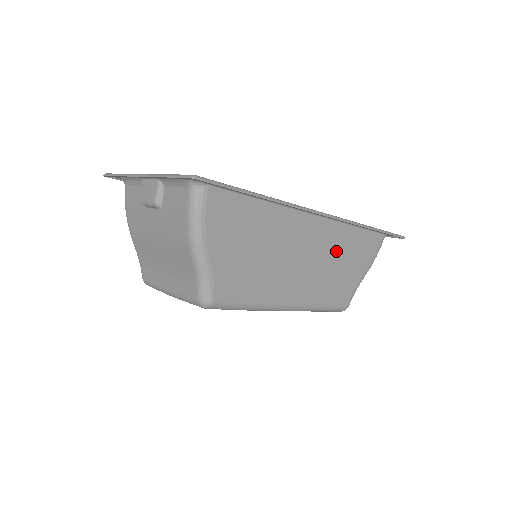
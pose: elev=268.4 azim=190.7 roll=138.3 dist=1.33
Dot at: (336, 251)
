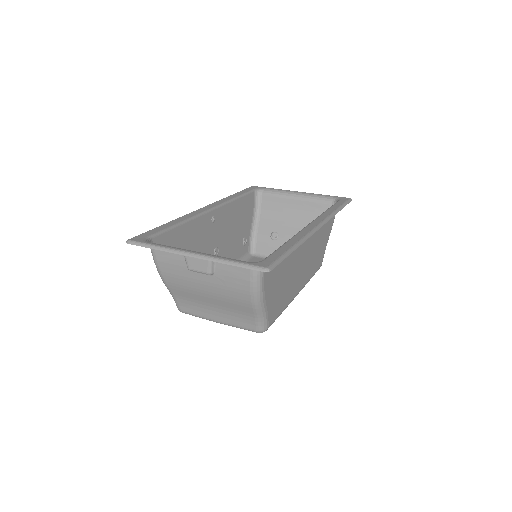
Dot at: (318, 237)
